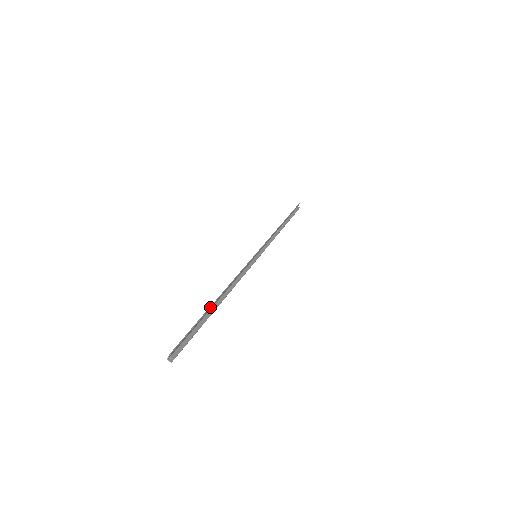
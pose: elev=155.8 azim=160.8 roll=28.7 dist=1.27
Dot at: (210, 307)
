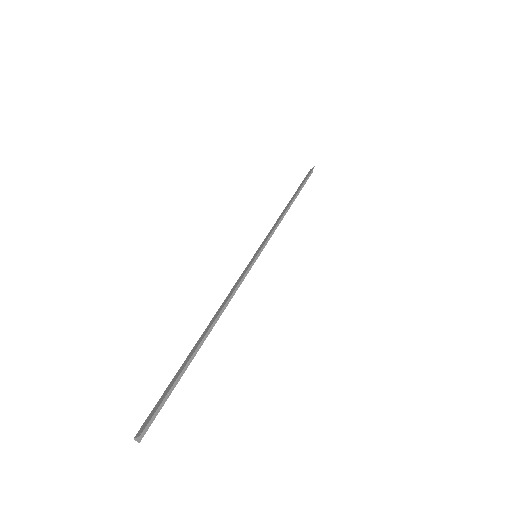
Dot at: (195, 351)
